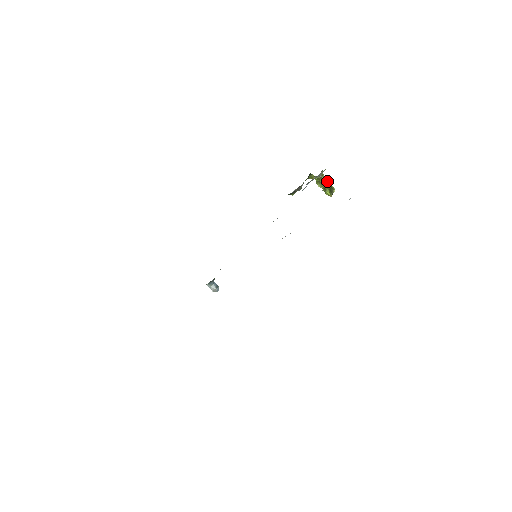
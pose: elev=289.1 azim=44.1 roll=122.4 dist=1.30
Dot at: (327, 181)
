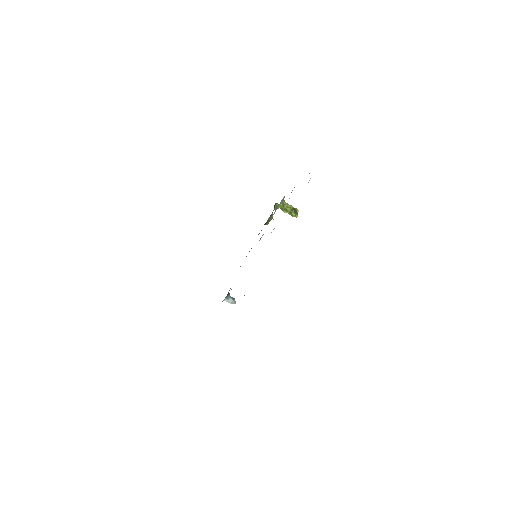
Dot at: (290, 205)
